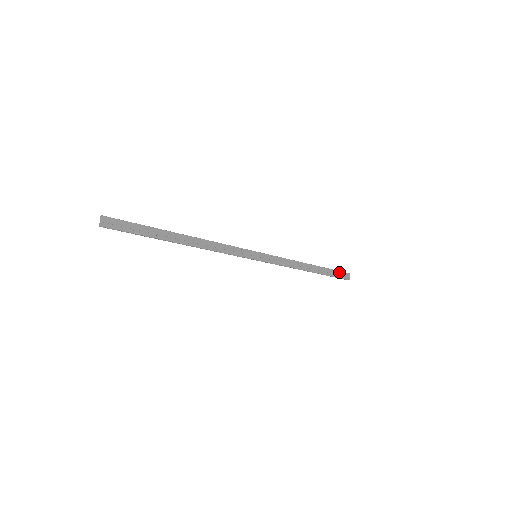
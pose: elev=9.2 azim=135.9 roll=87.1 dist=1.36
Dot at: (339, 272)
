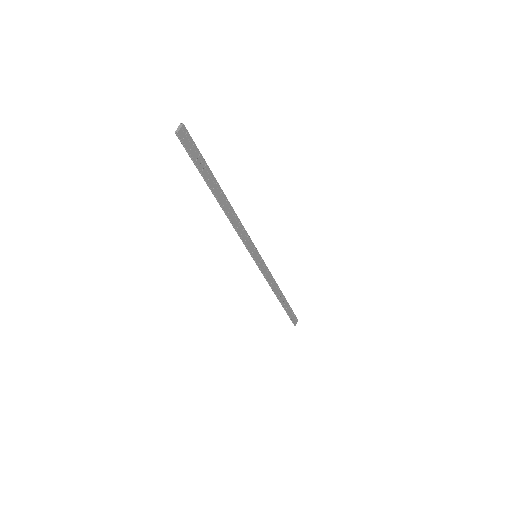
Dot at: (293, 313)
